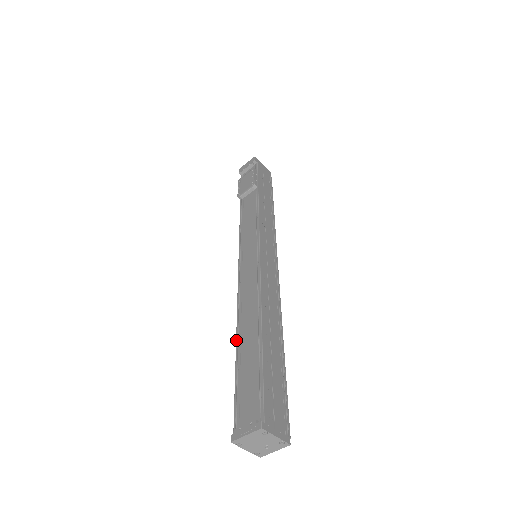
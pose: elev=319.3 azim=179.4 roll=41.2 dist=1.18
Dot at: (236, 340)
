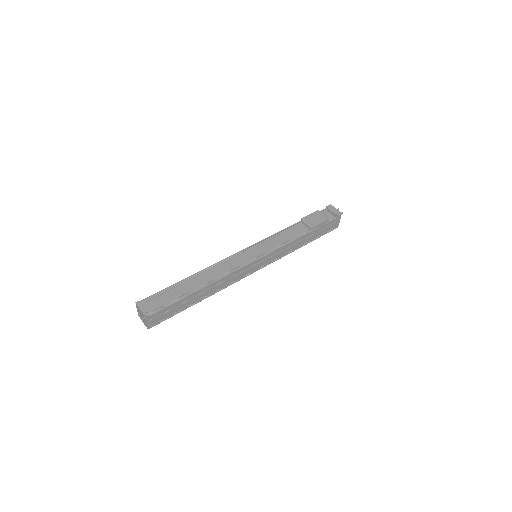
Dot at: (192, 275)
